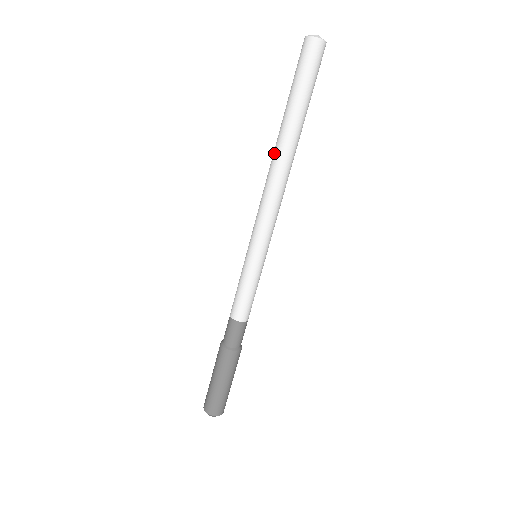
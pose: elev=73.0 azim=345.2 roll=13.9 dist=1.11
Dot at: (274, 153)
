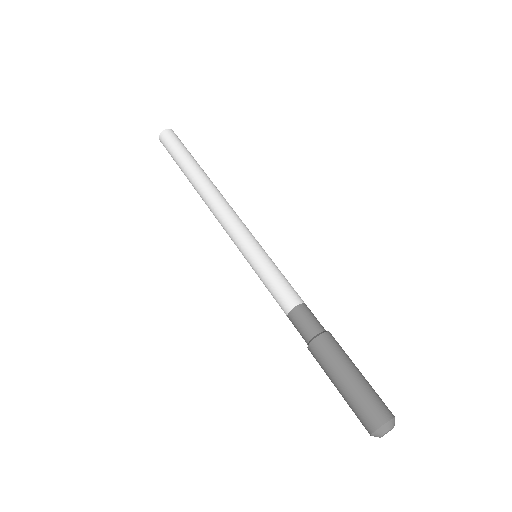
Dot at: (200, 196)
